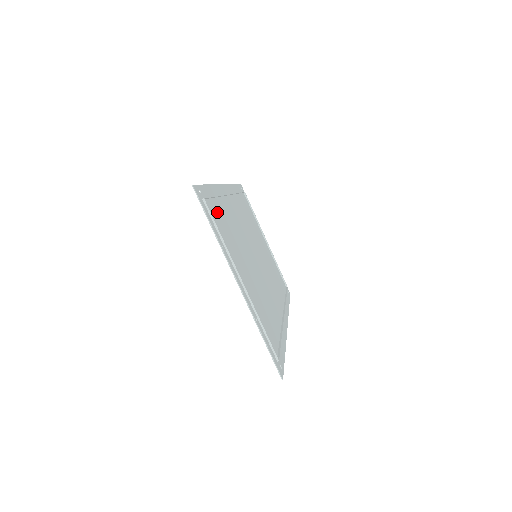
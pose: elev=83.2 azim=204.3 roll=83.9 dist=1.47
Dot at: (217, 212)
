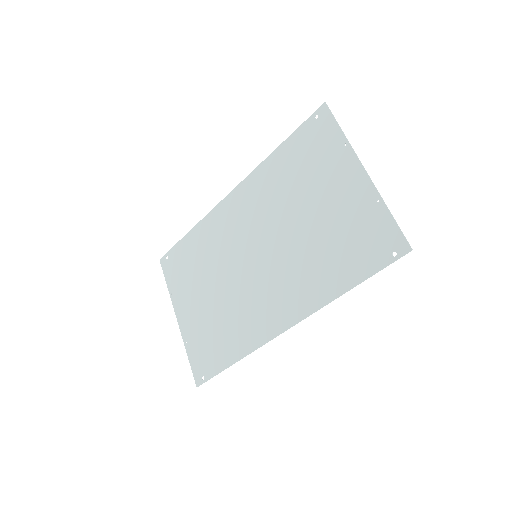
Dot at: (301, 153)
